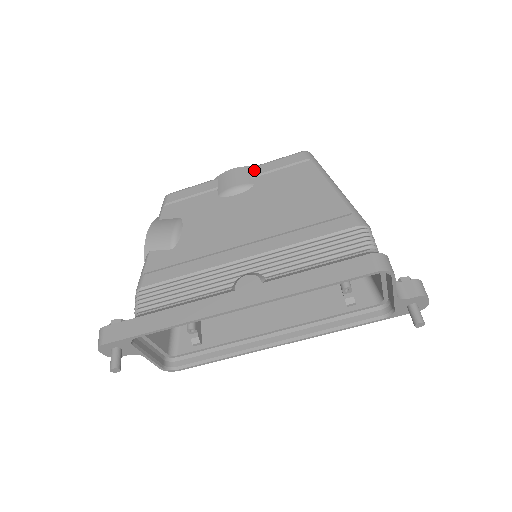
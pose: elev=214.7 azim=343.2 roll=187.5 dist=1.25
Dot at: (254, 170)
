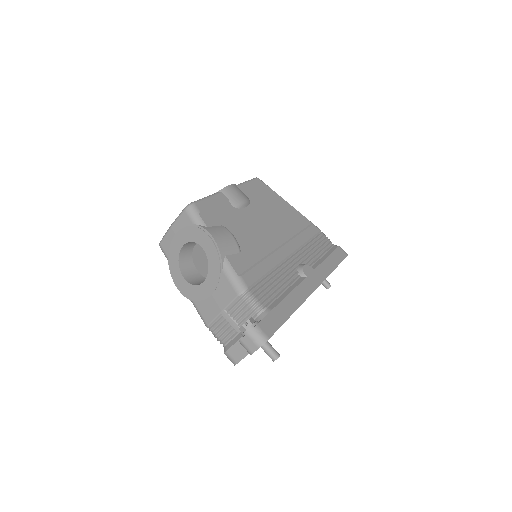
Dot at: (241, 188)
